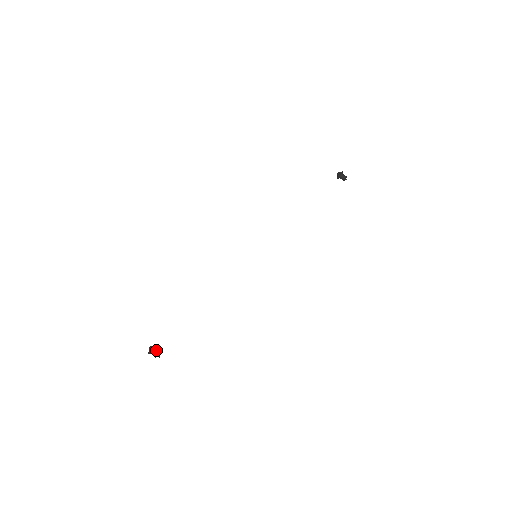
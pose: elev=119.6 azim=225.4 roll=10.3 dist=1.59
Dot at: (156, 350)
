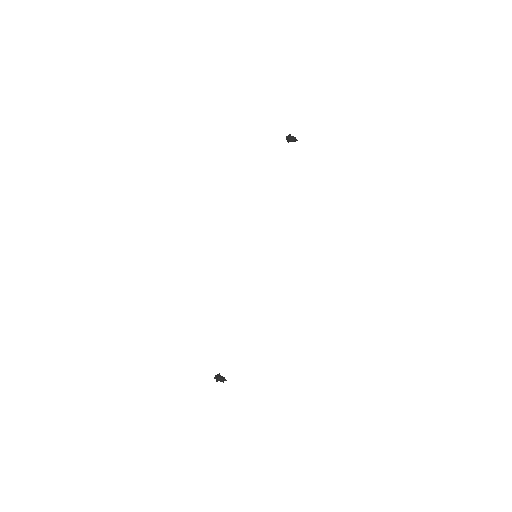
Dot at: (221, 377)
